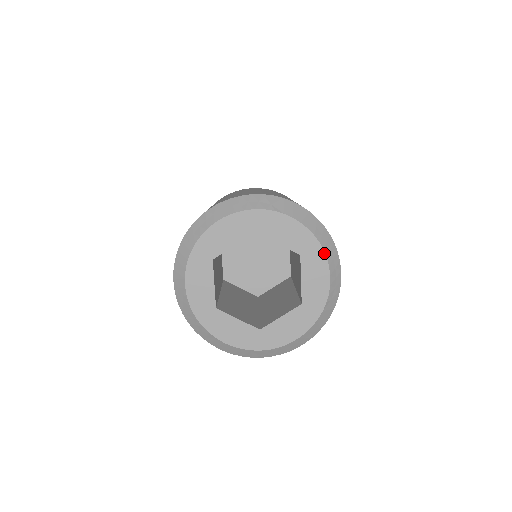
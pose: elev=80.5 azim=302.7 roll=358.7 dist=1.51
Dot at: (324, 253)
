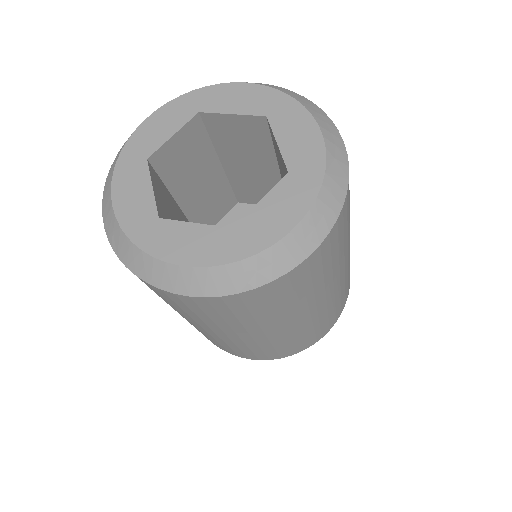
Dot at: (299, 103)
